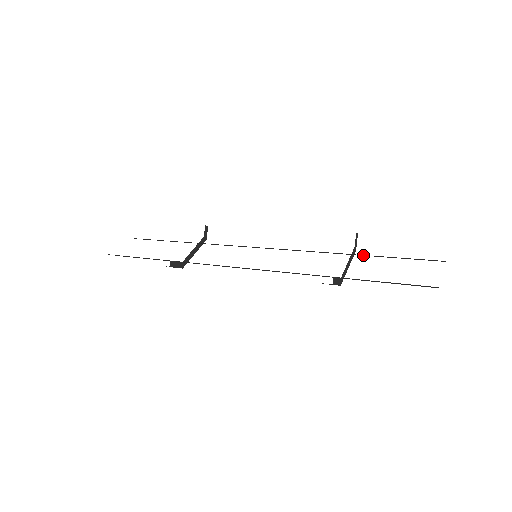
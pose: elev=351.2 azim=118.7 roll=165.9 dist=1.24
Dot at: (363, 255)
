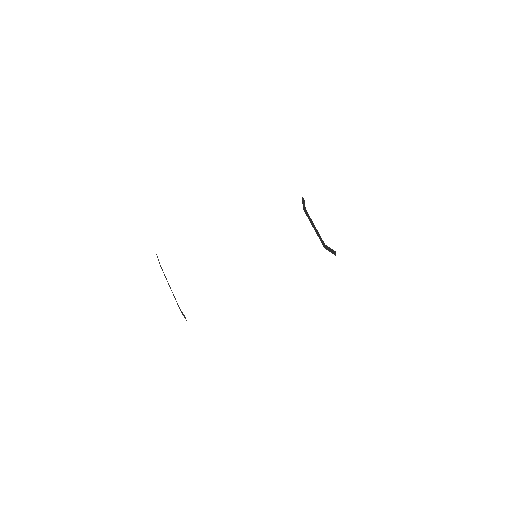
Dot at: occluded
